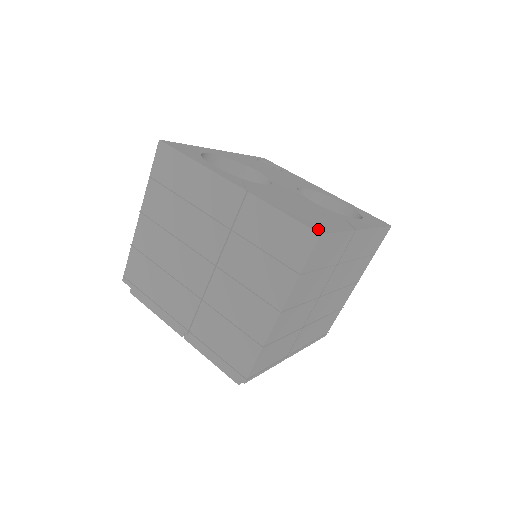
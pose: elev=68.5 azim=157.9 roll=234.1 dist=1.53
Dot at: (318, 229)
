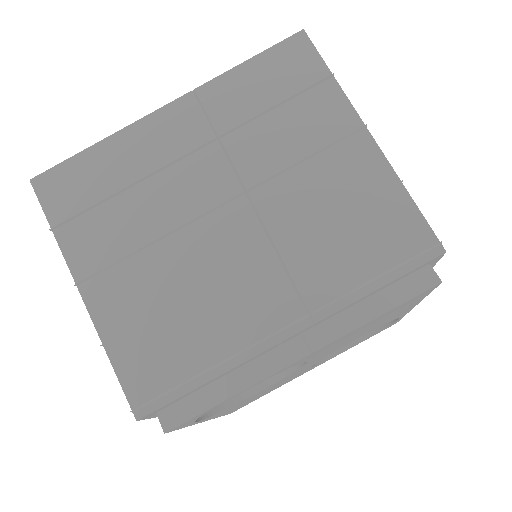
Dot at: occluded
